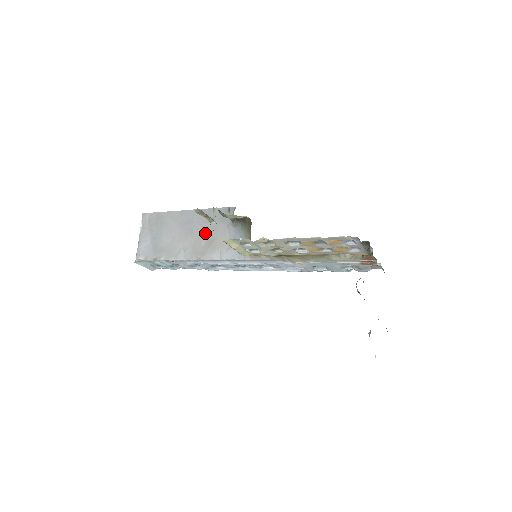
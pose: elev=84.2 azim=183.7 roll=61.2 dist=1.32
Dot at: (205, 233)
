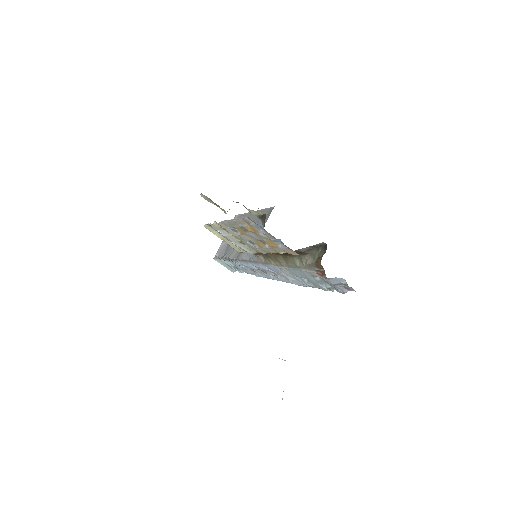
Dot at: occluded
